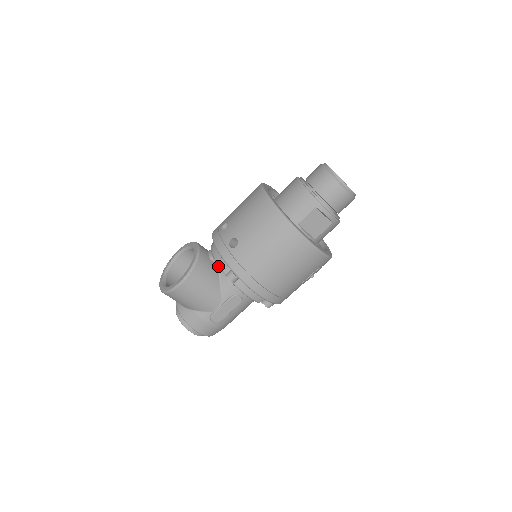
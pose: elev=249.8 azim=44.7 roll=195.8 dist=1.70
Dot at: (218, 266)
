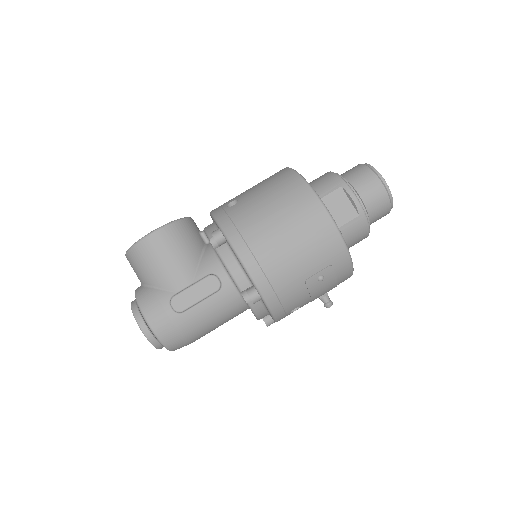
Dot at: (206, 244)
